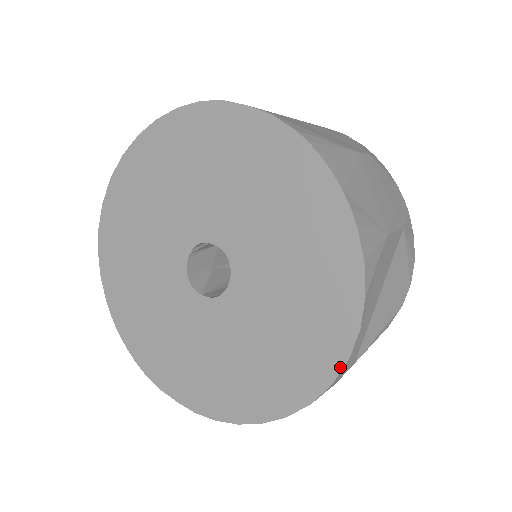
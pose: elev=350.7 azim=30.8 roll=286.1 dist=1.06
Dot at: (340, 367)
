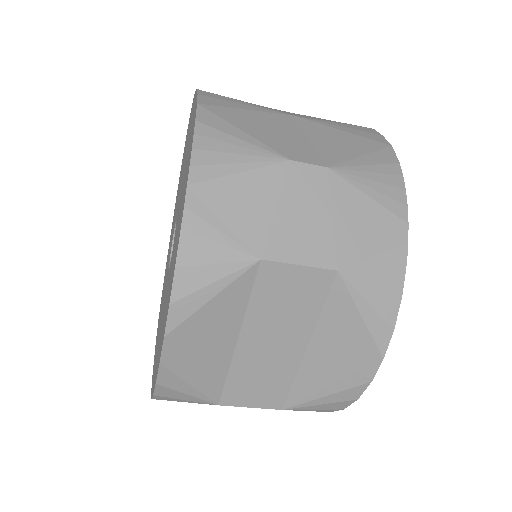
Dot at: (158, 369)
